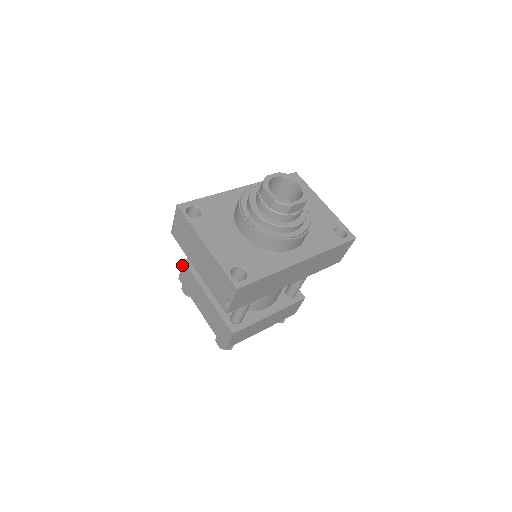
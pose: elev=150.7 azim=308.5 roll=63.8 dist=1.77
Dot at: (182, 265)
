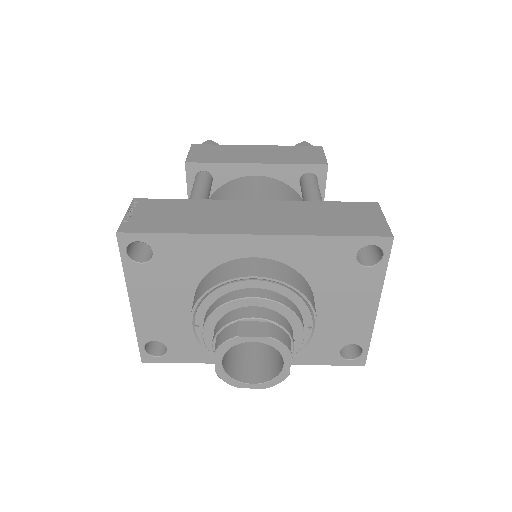
Dot at: (186, 159)
